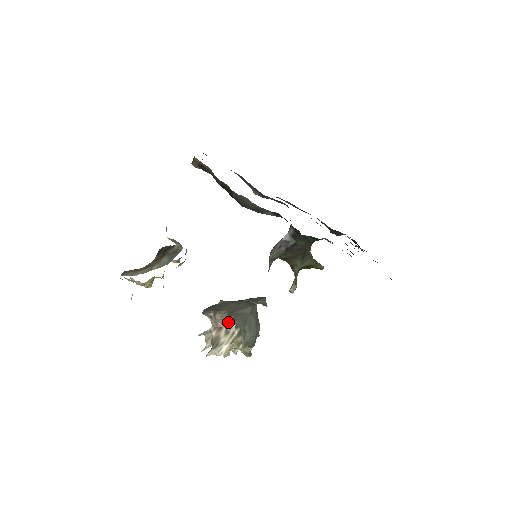
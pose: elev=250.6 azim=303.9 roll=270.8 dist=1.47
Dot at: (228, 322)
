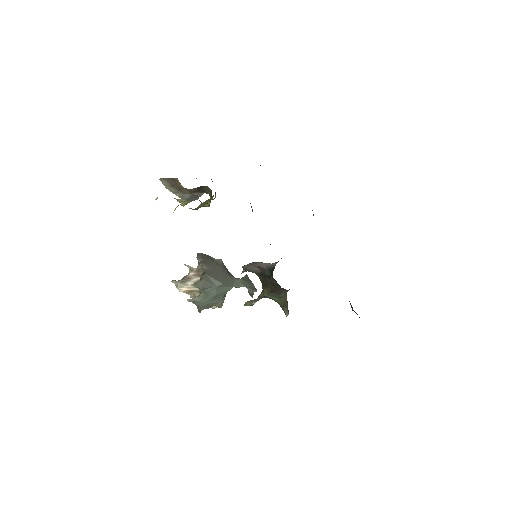
Dot at: (200, 276)
